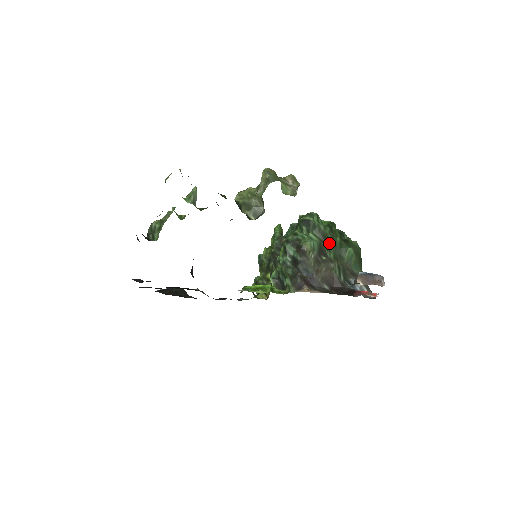
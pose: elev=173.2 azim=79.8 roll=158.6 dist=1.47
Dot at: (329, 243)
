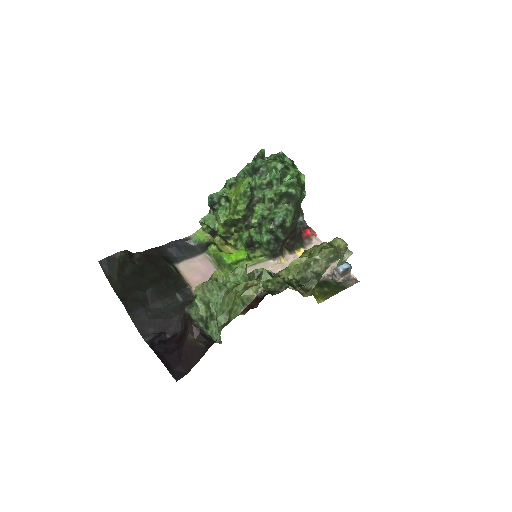
Dot at: occluded
